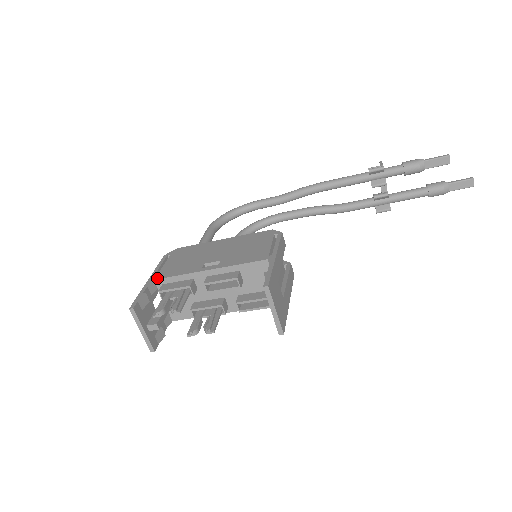
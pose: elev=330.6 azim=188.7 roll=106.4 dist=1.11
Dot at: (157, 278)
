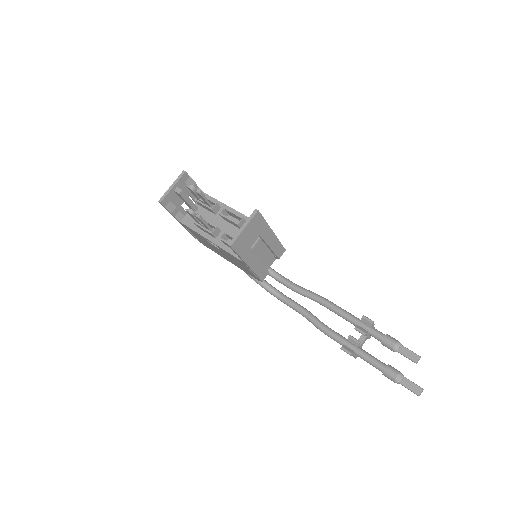
Dot at: (206, 194)
